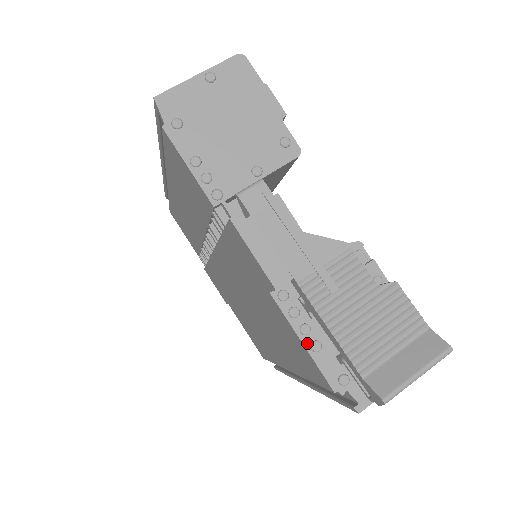
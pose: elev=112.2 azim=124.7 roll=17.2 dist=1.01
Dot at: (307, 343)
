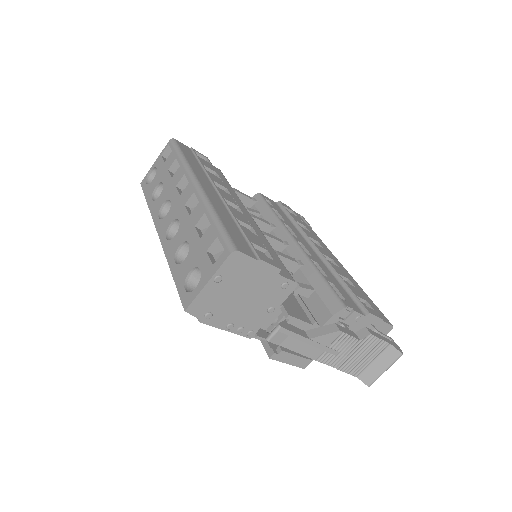
Dot at: occluded
